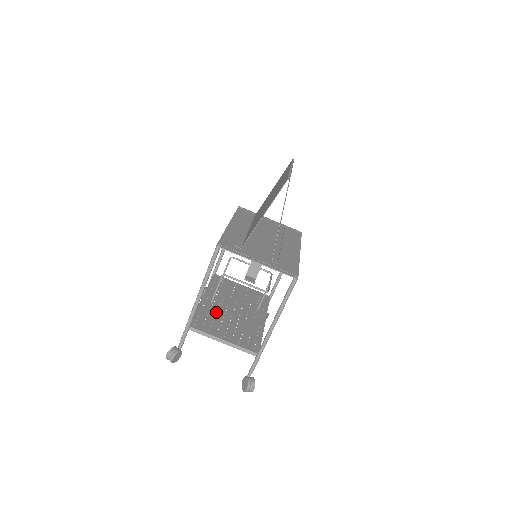
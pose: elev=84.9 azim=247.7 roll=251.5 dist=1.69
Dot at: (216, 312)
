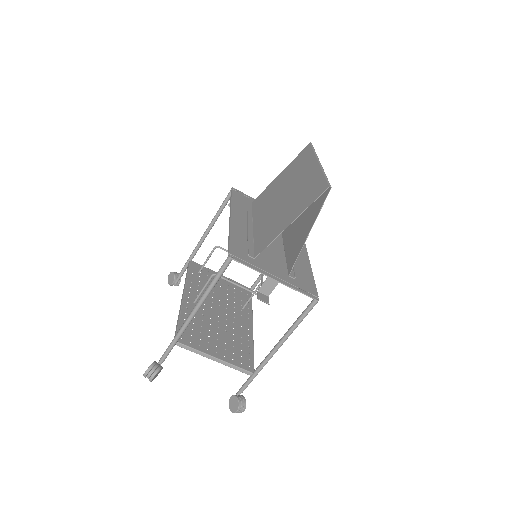
Dot at: (201, 317)
